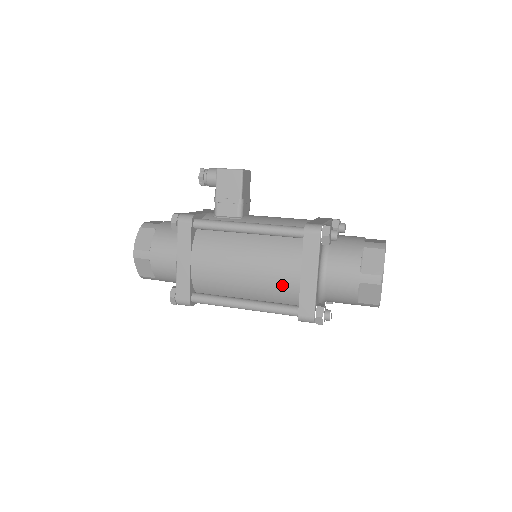
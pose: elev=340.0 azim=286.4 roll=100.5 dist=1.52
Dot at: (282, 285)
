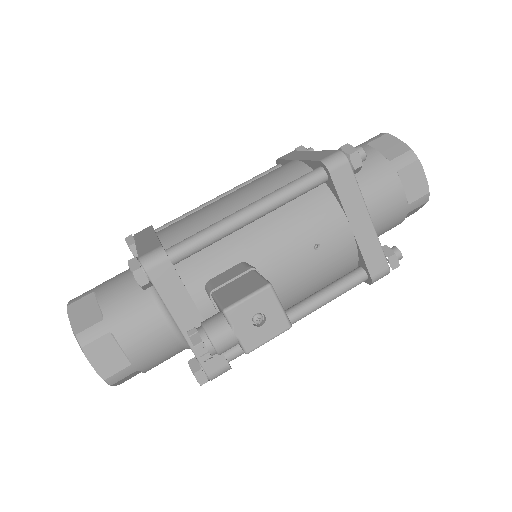
Dot at: occluded
